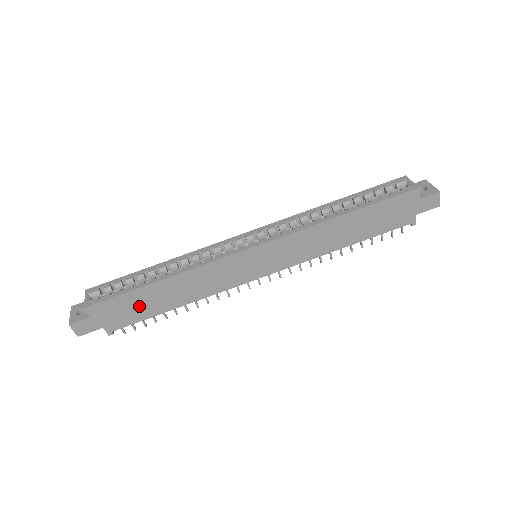
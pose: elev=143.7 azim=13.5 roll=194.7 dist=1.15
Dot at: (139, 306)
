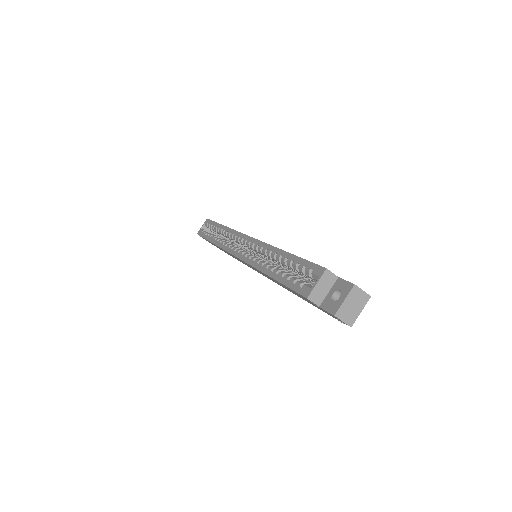
Dot at: occluded
